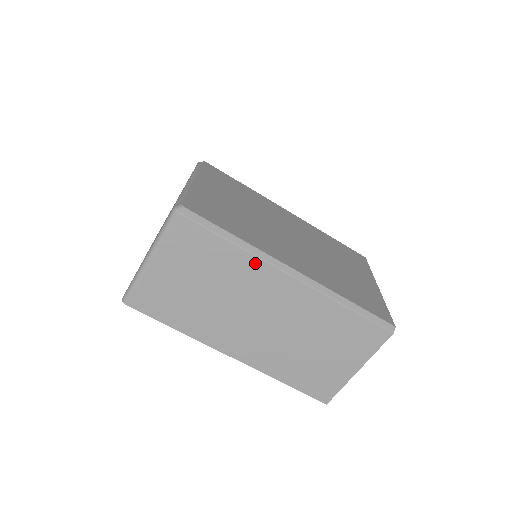
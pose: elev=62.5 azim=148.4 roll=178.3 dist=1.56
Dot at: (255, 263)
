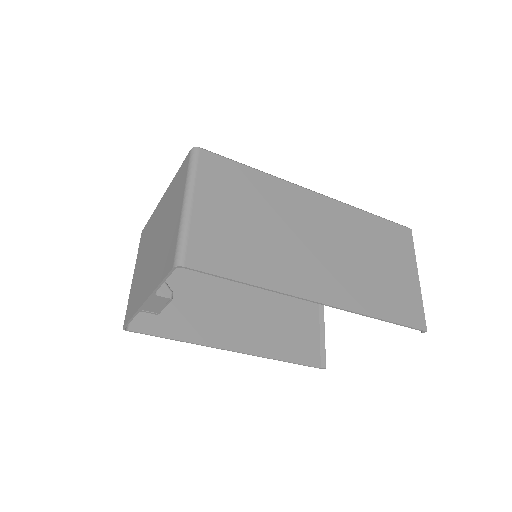
Dot at: (284, 186)
